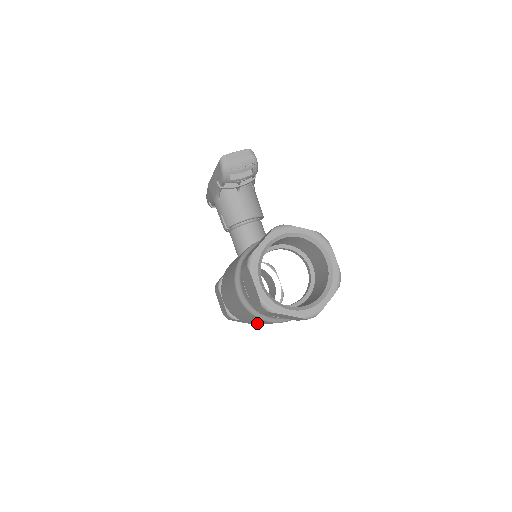
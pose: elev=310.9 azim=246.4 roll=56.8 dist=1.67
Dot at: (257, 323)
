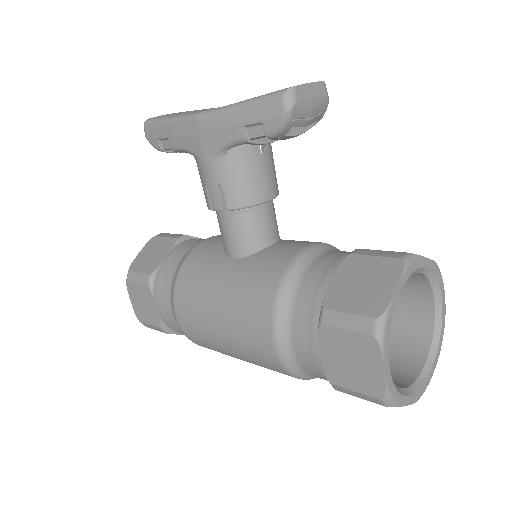
Dot at: occluded
